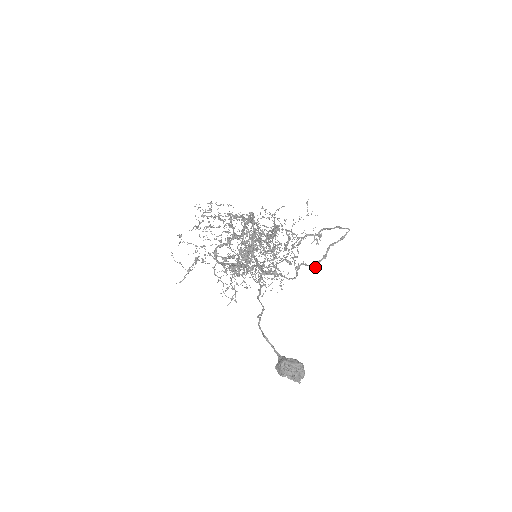
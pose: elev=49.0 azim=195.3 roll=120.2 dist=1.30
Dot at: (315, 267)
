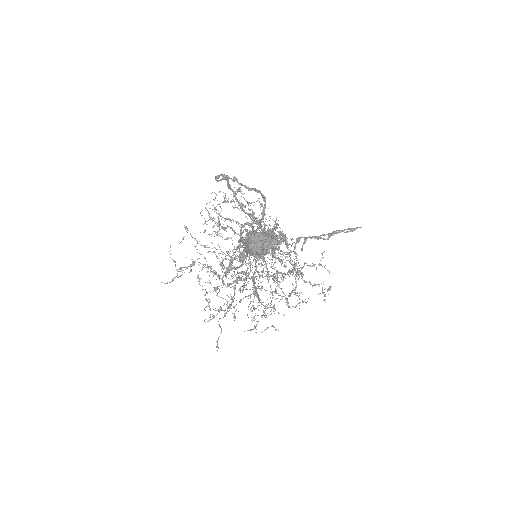
Dot at: (317, 238)
